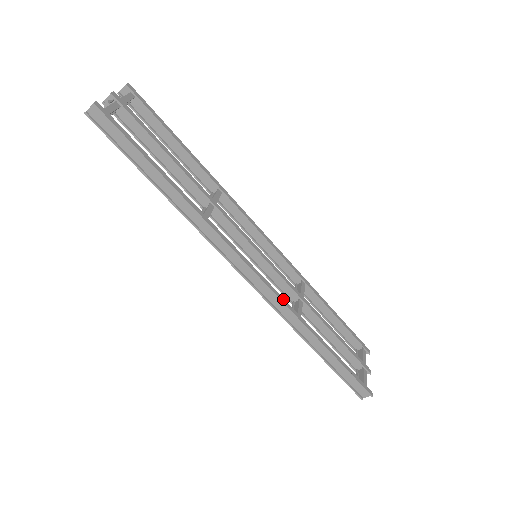
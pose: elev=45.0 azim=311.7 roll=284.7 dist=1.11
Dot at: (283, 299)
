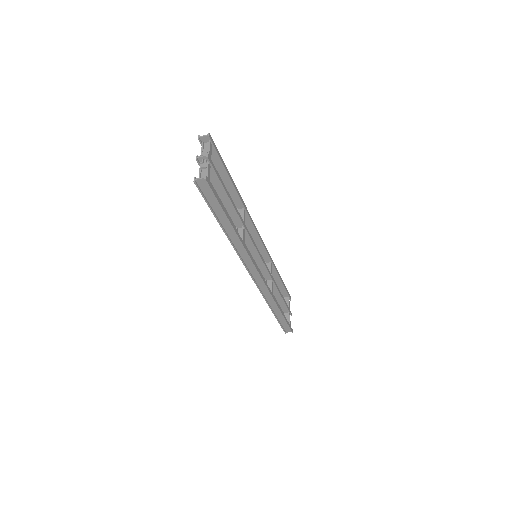
Dot at: (269, 288)
